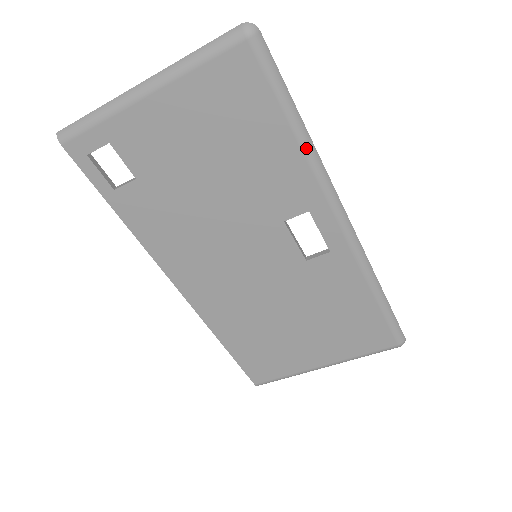
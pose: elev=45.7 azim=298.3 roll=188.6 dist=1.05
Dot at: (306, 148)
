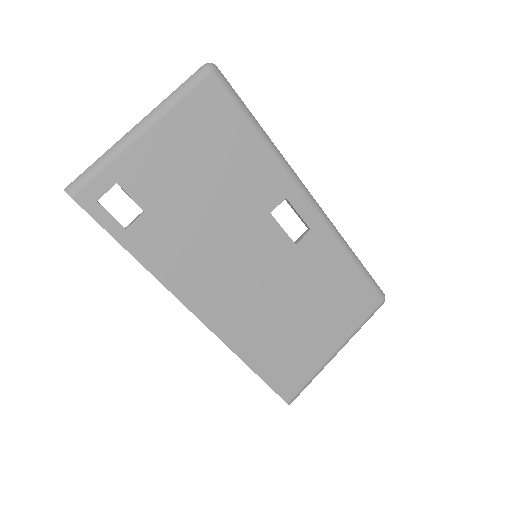
Dot at: (270, 146)
